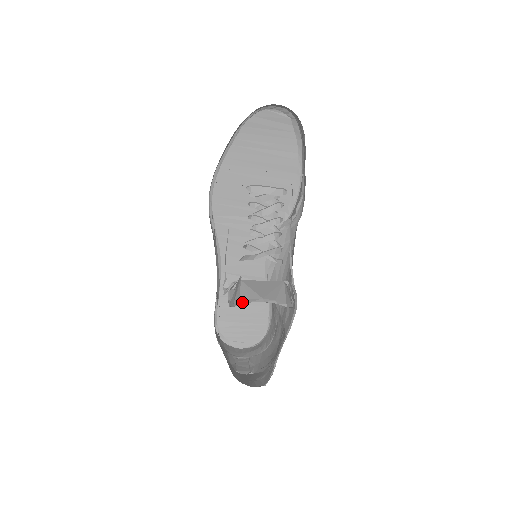
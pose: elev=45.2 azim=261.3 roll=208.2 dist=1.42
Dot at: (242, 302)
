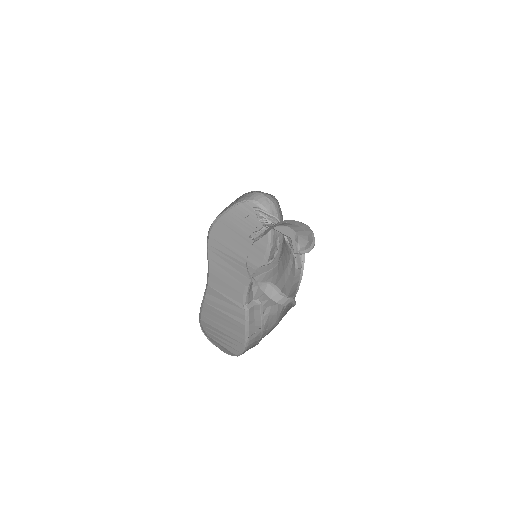
Dot at: occluded
